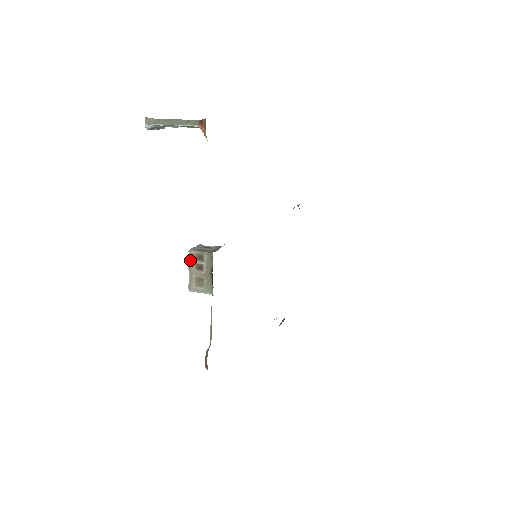
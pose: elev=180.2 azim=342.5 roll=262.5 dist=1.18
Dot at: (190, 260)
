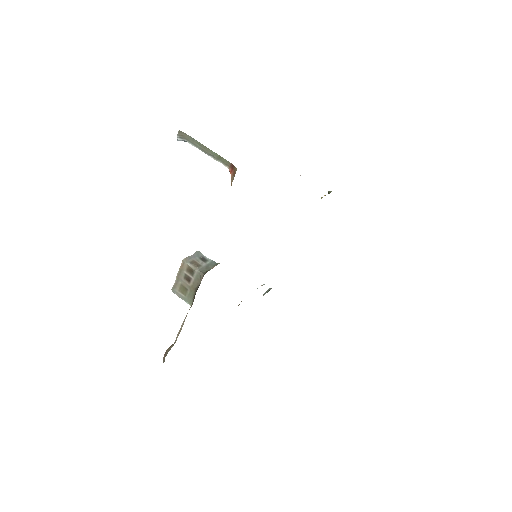
Dot at: (181, 268)
